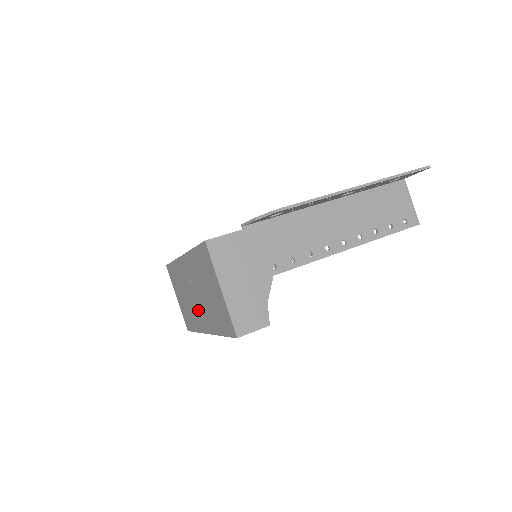
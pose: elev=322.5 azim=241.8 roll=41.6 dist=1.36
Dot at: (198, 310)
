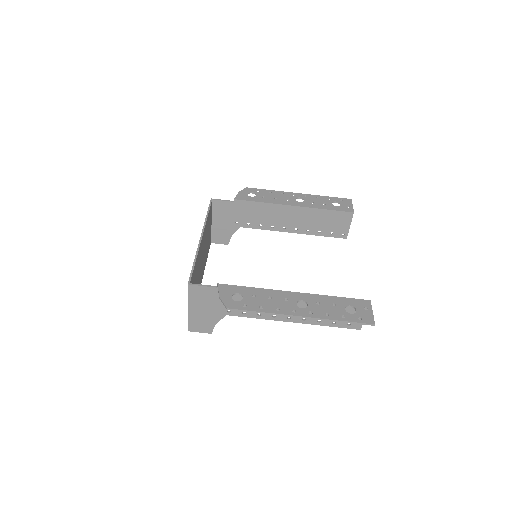
Dot at: occluded
